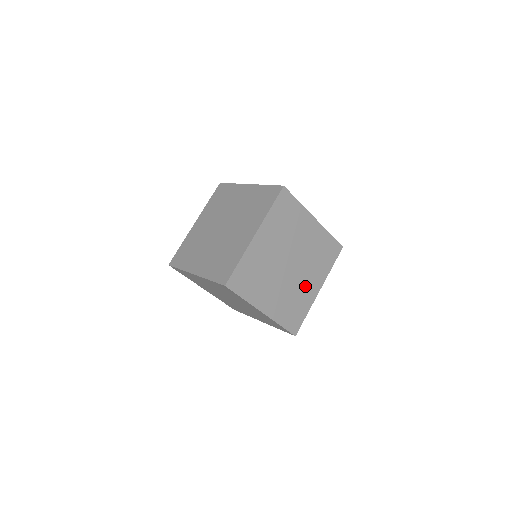
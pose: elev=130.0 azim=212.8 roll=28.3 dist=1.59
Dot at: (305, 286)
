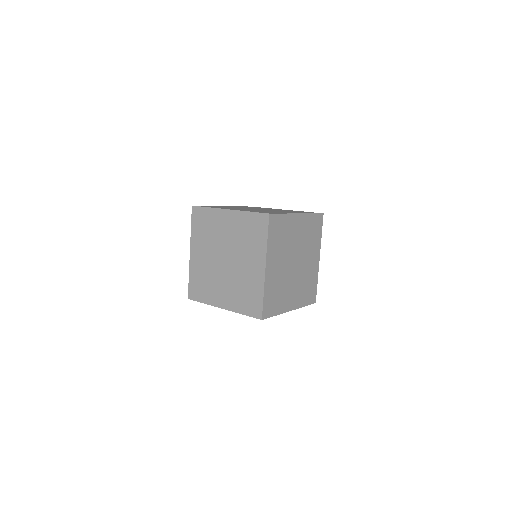
Dot at: (289, 292)
